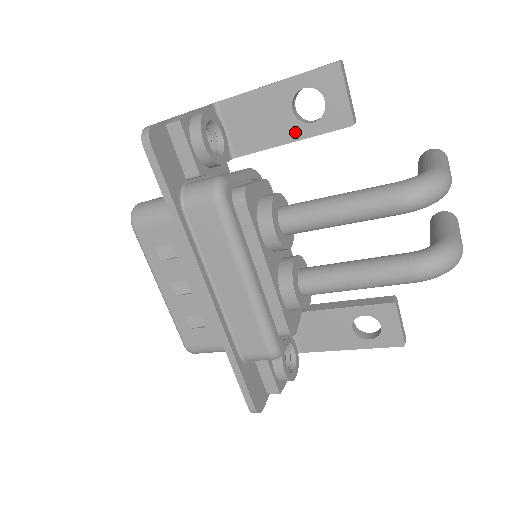
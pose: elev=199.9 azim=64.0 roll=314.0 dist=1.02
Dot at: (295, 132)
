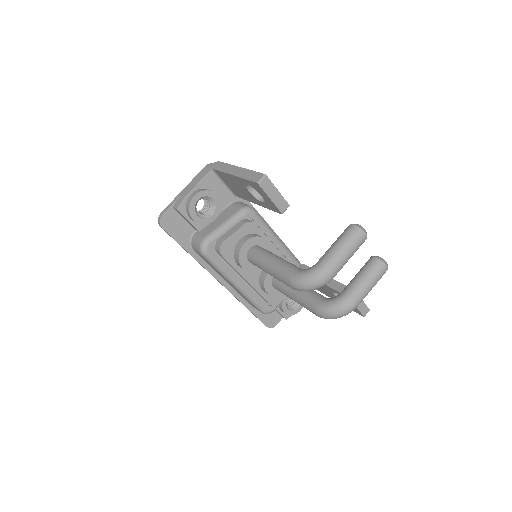
Dot at: (256, 201)
